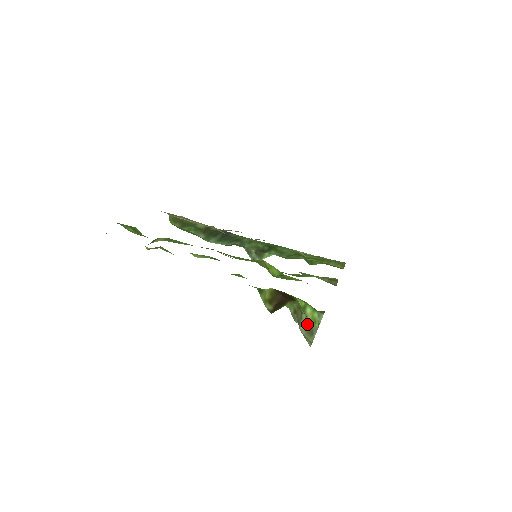
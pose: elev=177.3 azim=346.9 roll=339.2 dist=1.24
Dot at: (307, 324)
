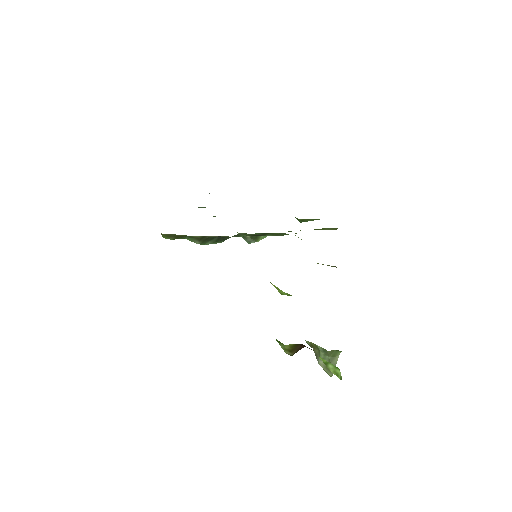
Dot at: occluded
